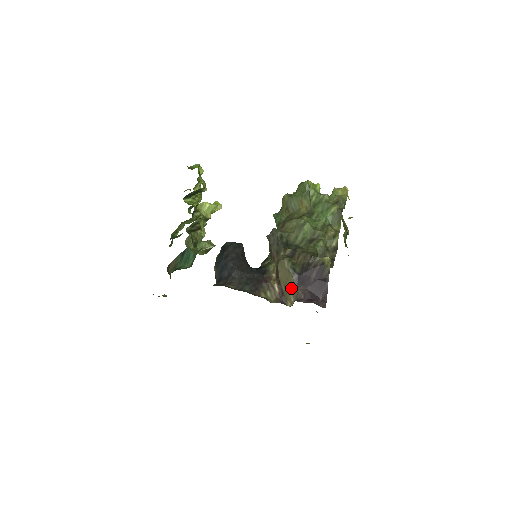
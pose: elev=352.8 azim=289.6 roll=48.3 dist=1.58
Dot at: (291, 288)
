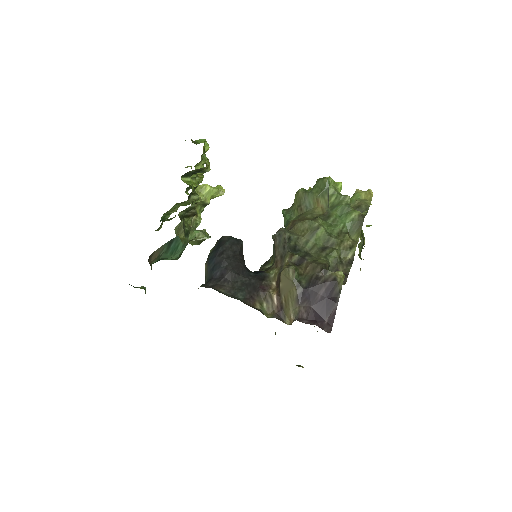
Dot at: (293, 303)
